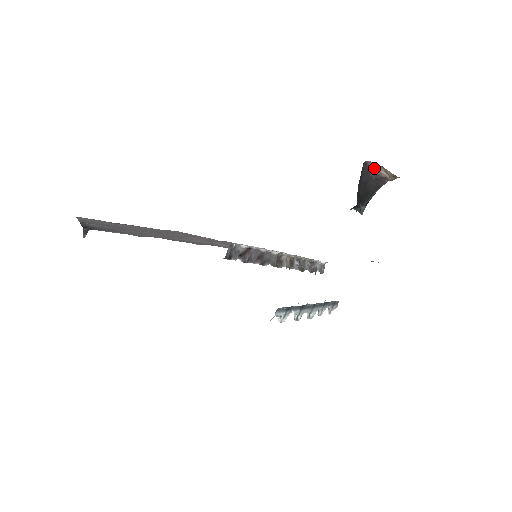
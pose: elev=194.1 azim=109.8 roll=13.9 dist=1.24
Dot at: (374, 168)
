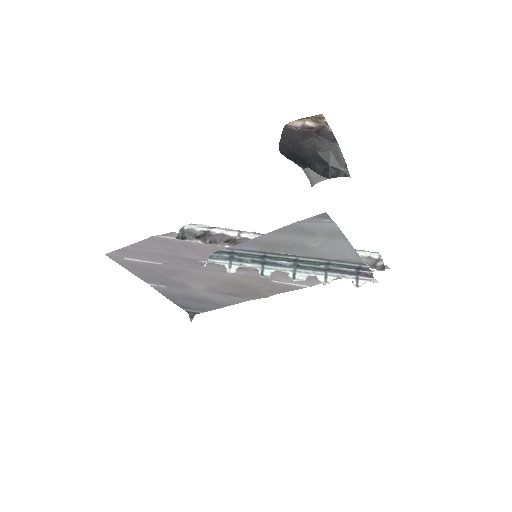
Dot at: (313, 129)
